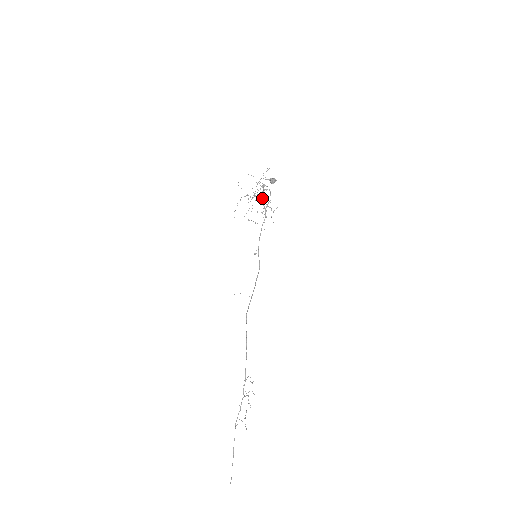
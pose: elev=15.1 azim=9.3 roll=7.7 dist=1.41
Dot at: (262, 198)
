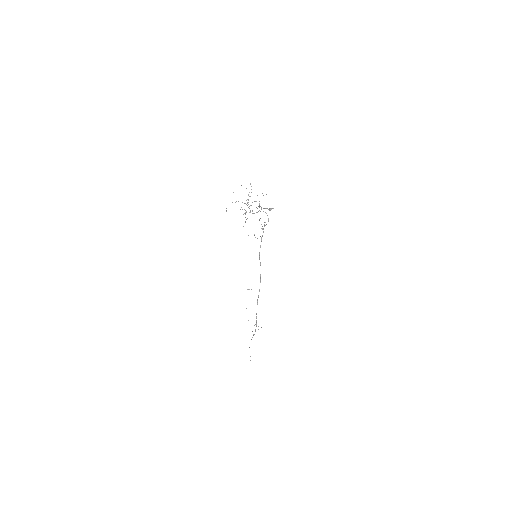
Dot at: occluded
